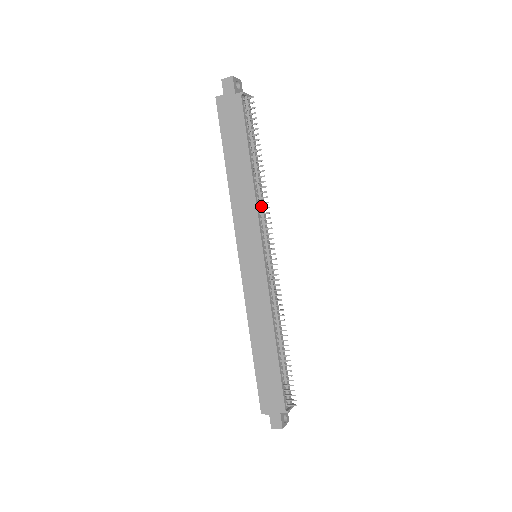
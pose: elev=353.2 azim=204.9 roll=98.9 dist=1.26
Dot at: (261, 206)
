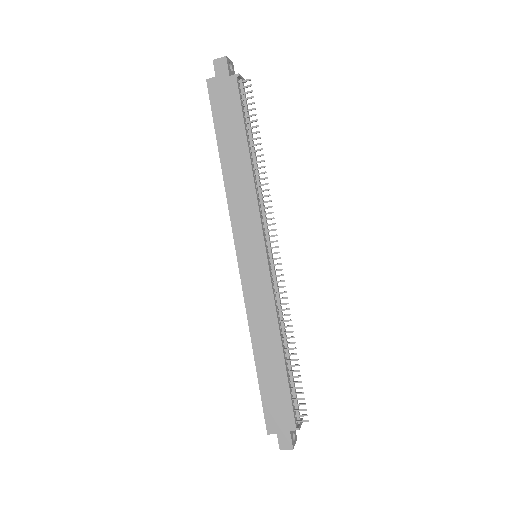
Dot at: (261, 200)
